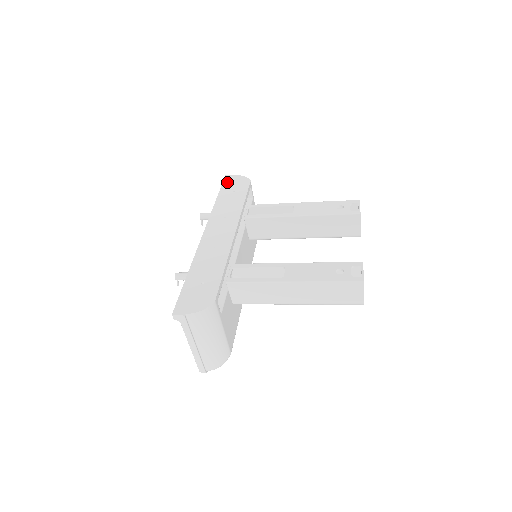
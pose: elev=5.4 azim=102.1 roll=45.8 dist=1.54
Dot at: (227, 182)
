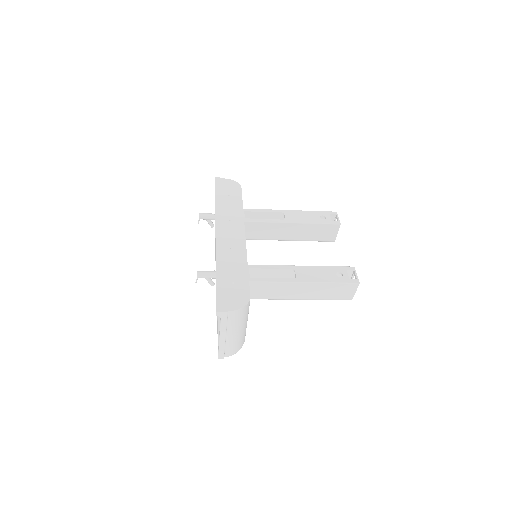
Dot at: (219, 185)
